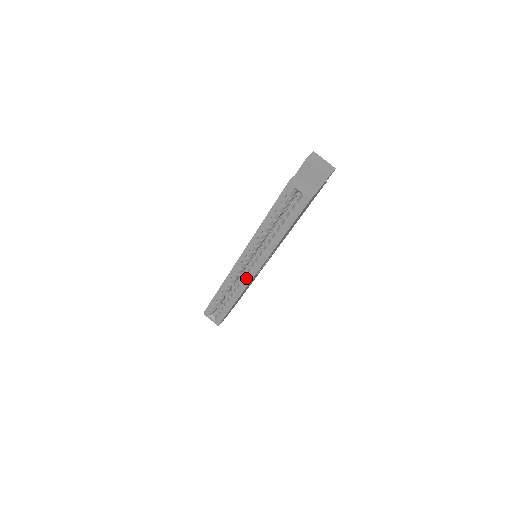
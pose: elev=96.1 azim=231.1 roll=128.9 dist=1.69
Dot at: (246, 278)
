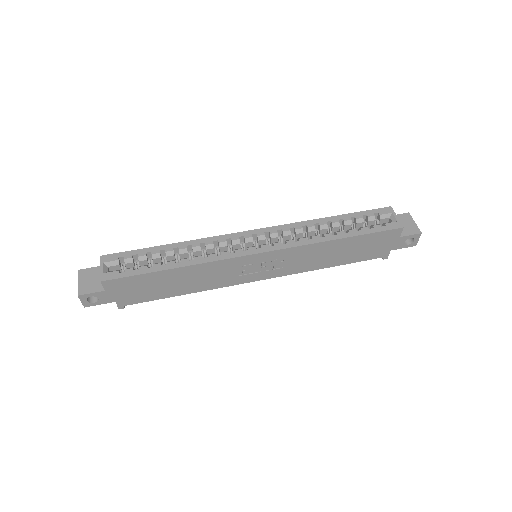
Dot at: (238, 250)
